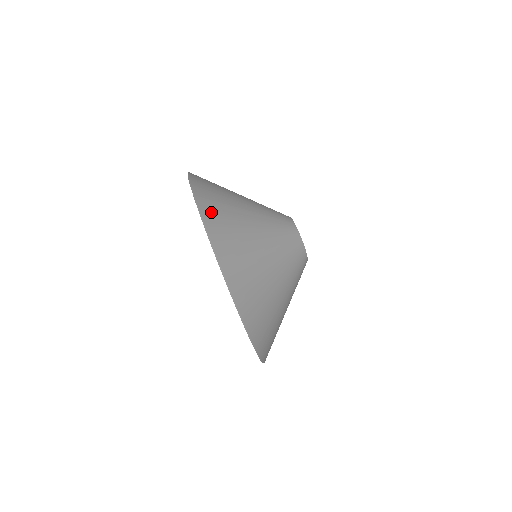
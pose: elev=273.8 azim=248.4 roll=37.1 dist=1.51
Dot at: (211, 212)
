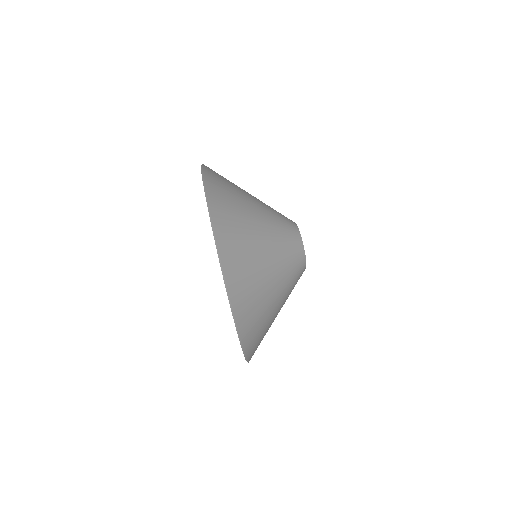
Dot at: (232, 264)
